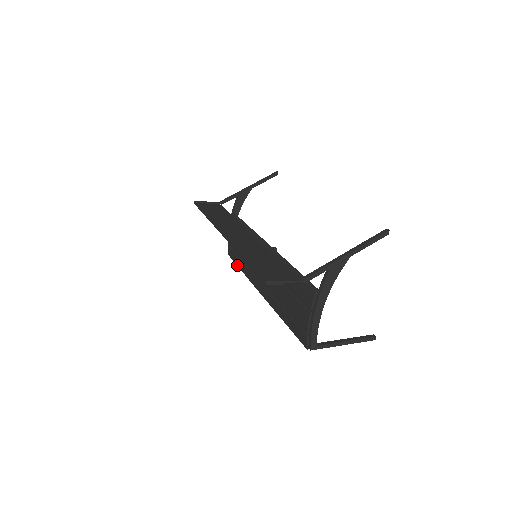
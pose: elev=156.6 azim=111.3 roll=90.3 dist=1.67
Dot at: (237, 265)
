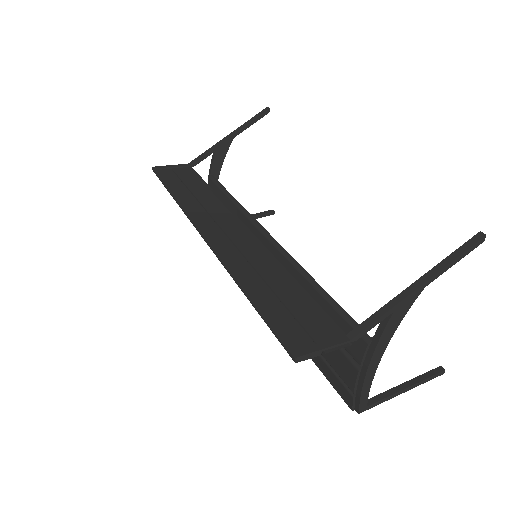
Dot at: occluded
